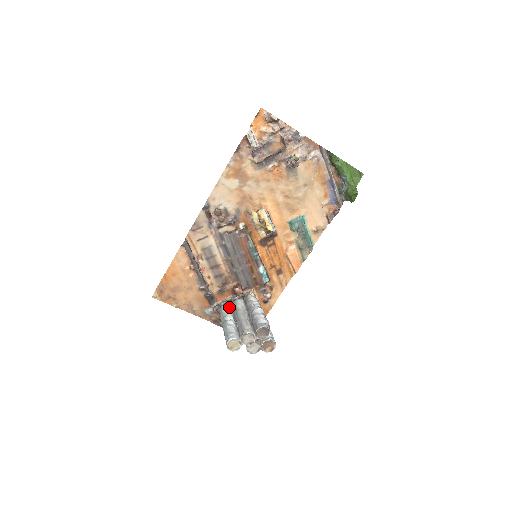
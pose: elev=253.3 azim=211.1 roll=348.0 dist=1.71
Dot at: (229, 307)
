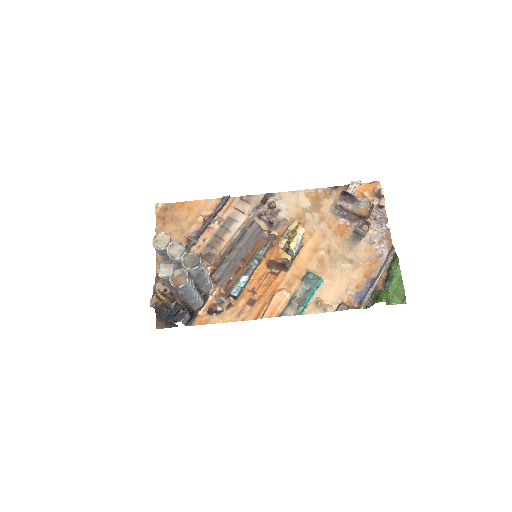
Dot at: occluded
